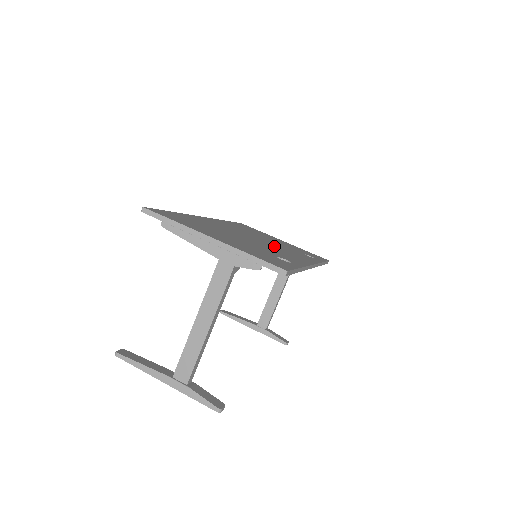
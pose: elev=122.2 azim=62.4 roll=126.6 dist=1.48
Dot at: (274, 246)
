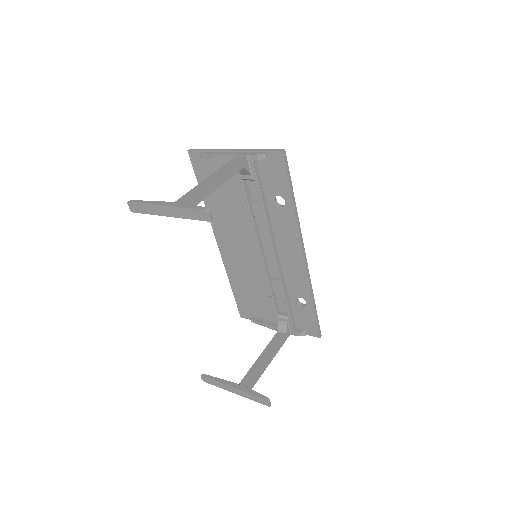
Dot at: occluded
